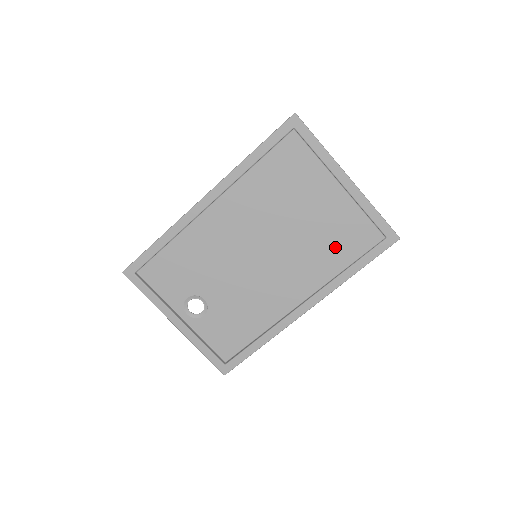
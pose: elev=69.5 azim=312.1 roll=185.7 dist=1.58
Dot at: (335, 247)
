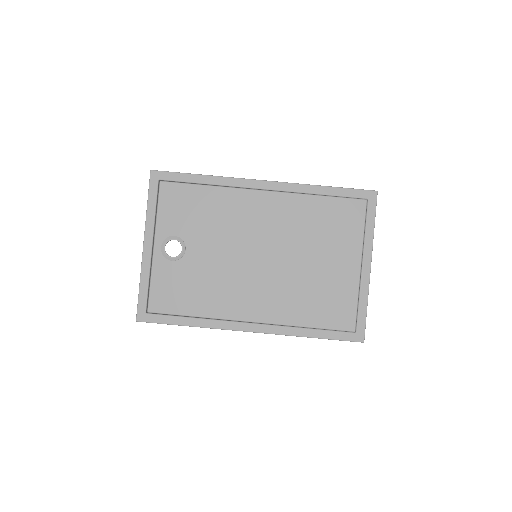
Dot at: (315, 305)
